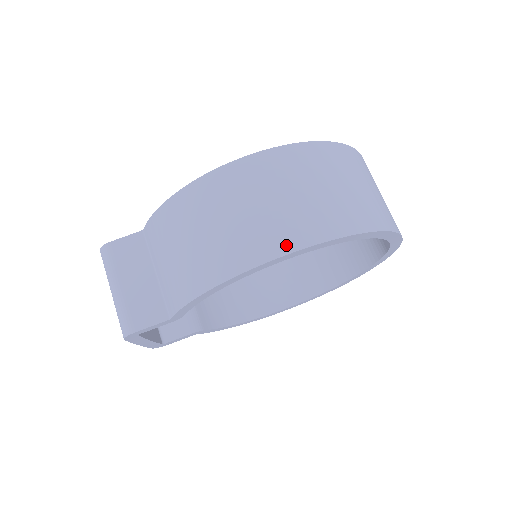
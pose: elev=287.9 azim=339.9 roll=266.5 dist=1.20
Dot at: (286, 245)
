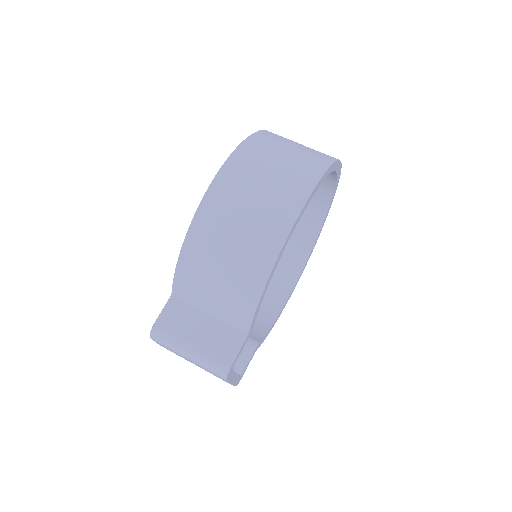
Dot at: (293, 210)
